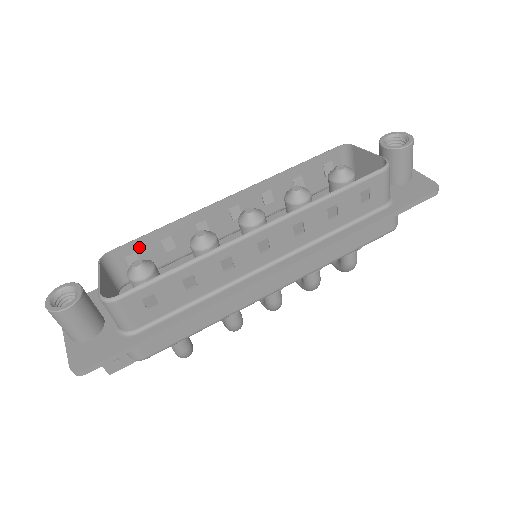
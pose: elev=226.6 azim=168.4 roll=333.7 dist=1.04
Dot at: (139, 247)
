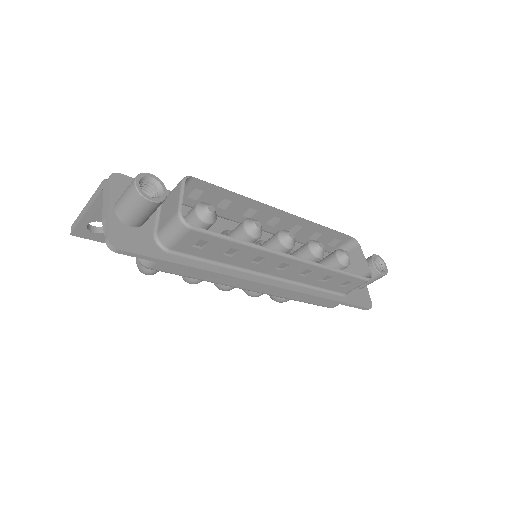
Dot at: (210, 191)
